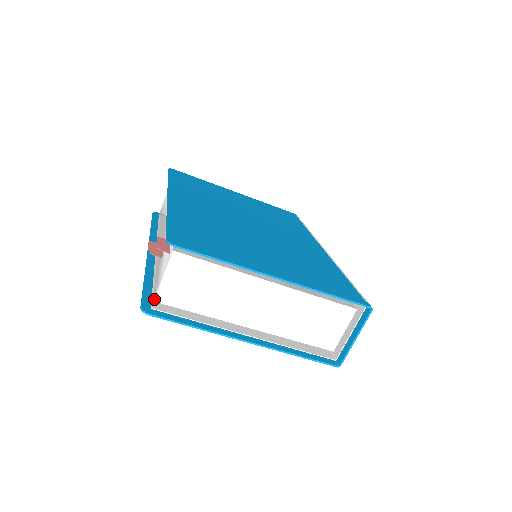
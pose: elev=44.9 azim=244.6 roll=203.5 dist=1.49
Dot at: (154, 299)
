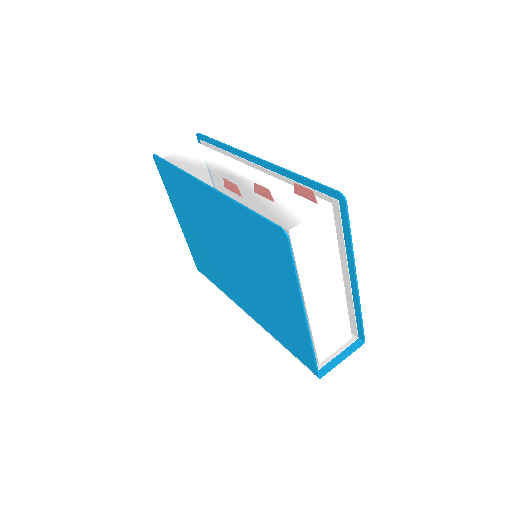
Dot at: (290, 229)
